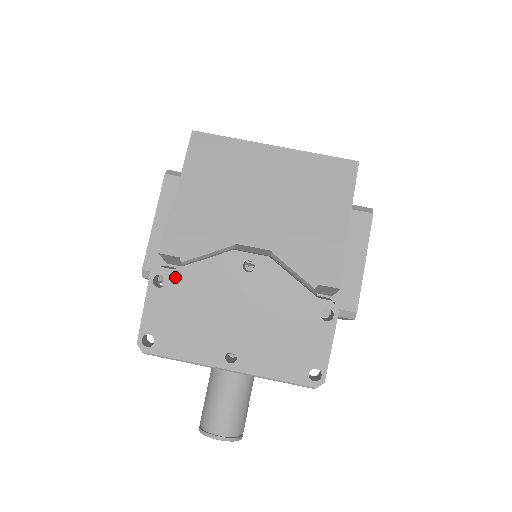
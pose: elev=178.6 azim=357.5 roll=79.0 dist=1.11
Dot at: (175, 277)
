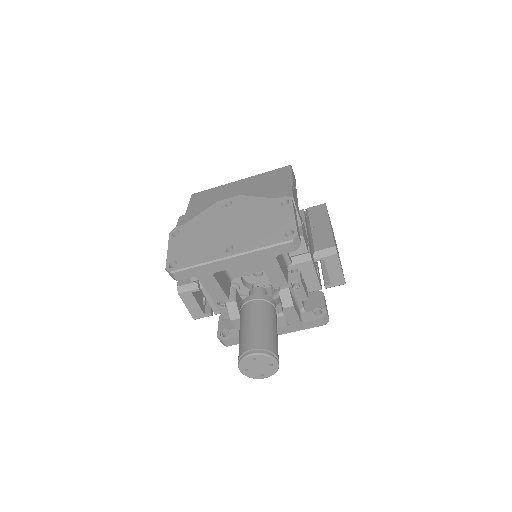
Dot at: (185, 228)
